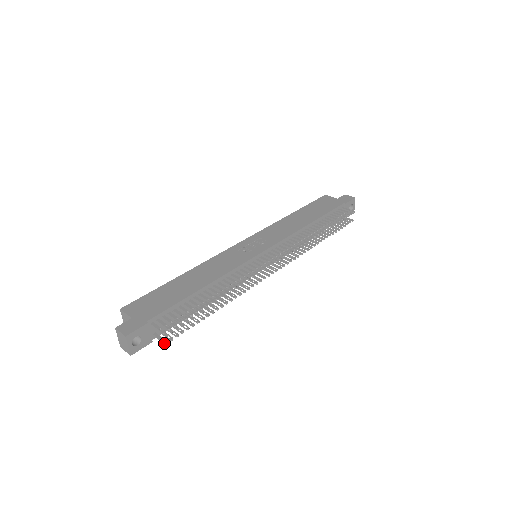
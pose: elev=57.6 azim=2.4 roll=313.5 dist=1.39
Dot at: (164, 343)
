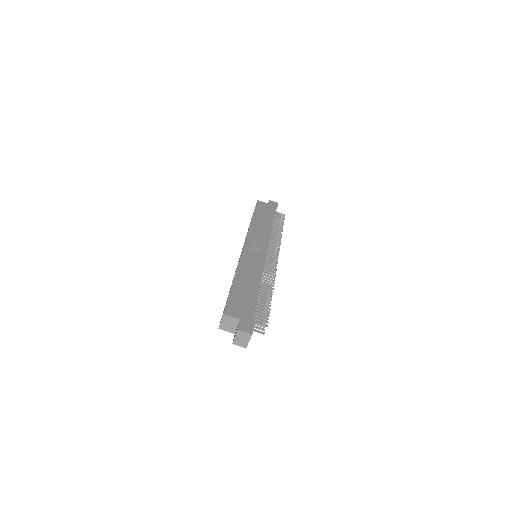
Dot at: (263, 334)
